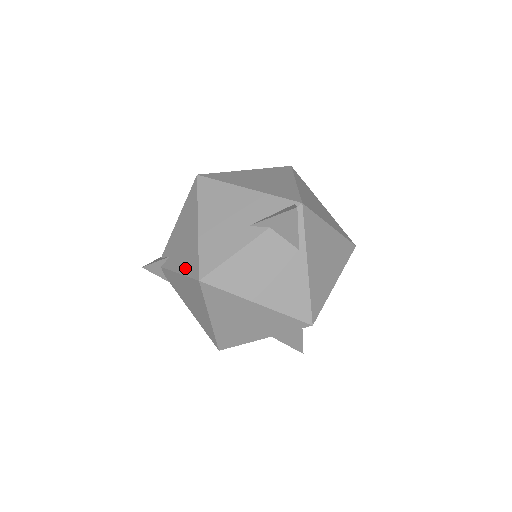
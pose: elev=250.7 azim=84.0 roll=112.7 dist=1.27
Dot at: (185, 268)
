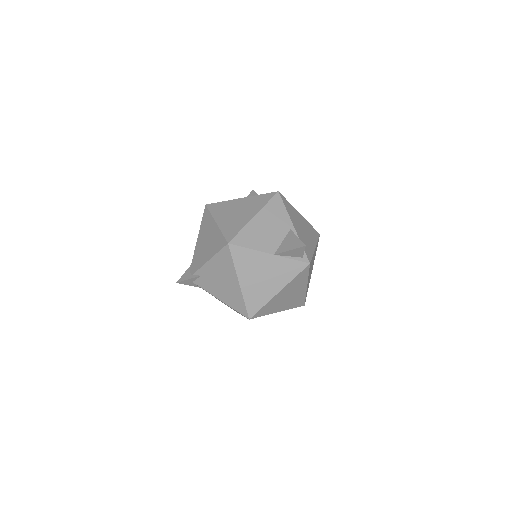
Dot at: occluded
